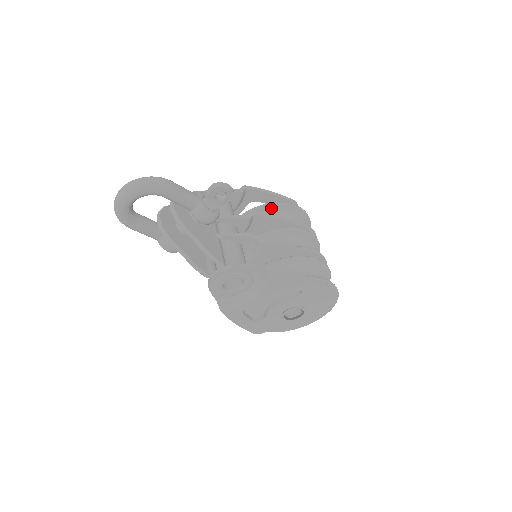
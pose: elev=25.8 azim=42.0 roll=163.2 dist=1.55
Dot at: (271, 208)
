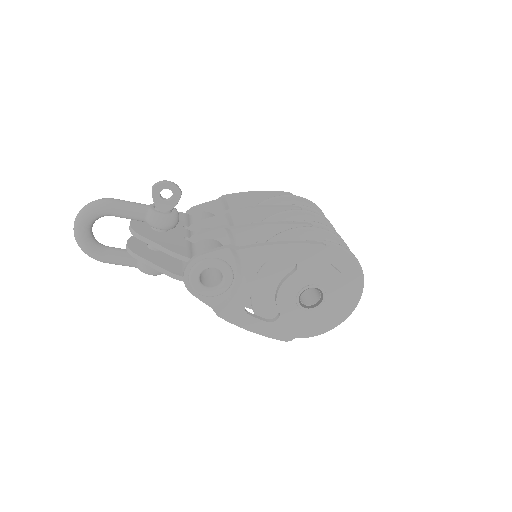
Dot at: occluded
